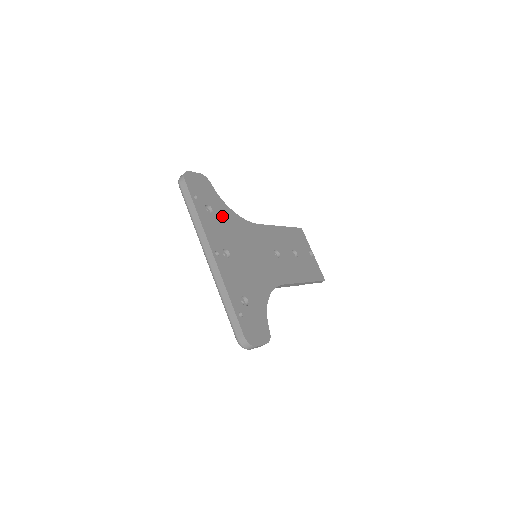
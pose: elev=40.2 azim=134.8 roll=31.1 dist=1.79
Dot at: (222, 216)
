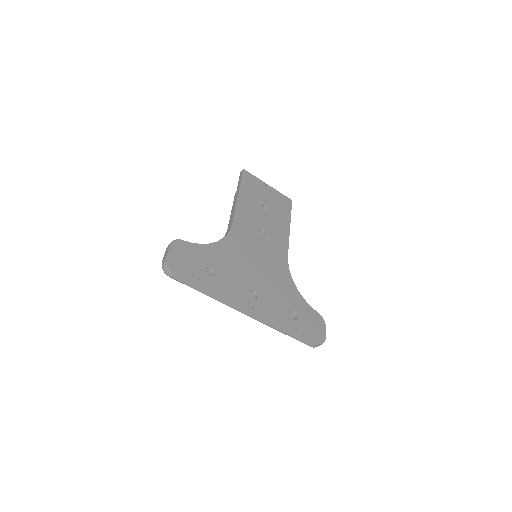
Dot at: (219, 262)
